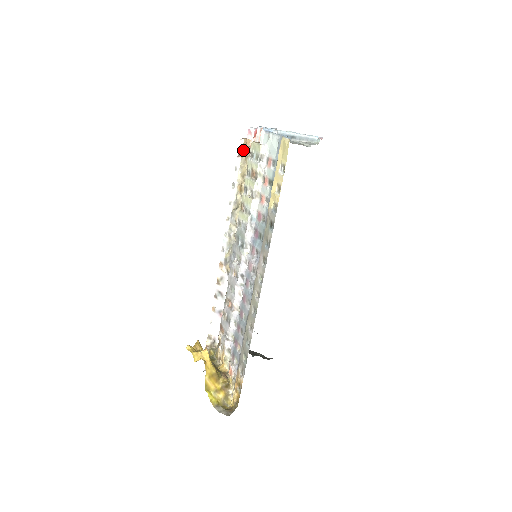
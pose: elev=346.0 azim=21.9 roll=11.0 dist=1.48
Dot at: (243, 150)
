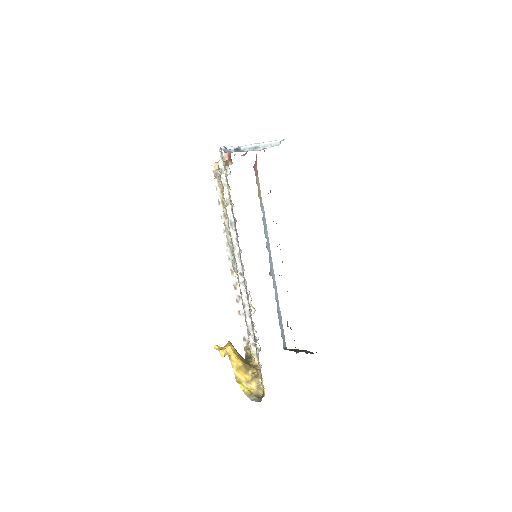
Dot at: (216, 172)
